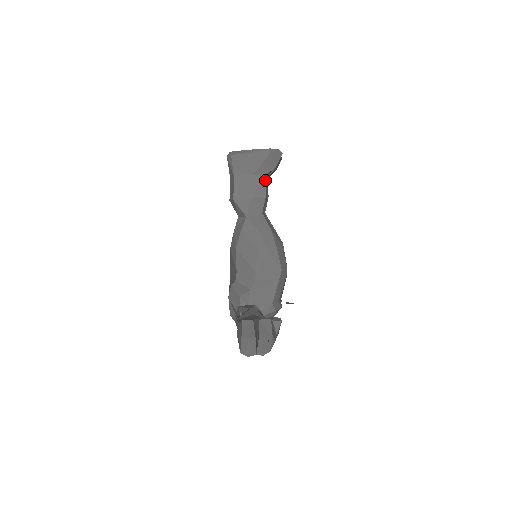
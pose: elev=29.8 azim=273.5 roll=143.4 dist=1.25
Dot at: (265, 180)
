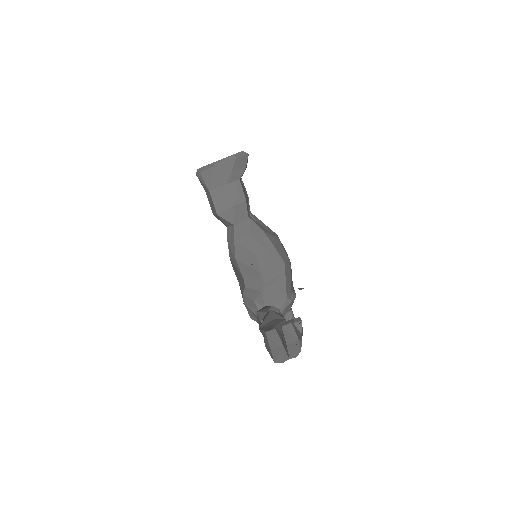
Dot at: (240, 185)
